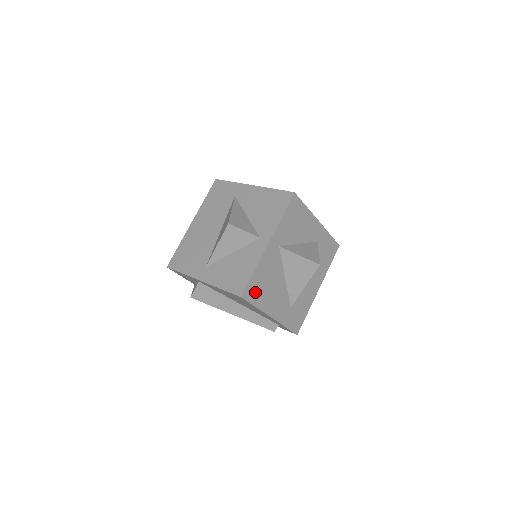
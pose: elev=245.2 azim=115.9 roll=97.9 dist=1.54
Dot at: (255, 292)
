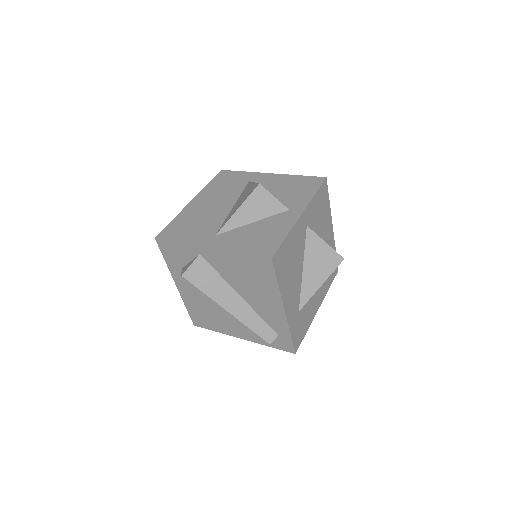
Dot at: (281, 263)
